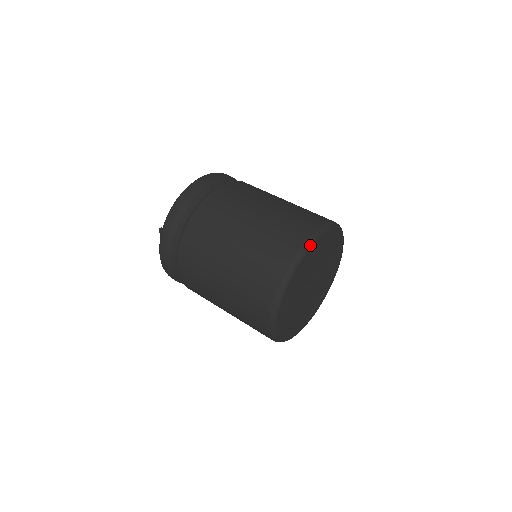
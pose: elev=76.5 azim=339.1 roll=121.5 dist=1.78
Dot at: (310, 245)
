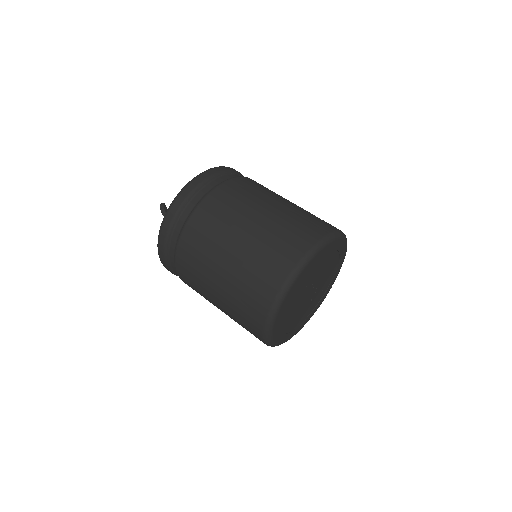
Dot at: (336, 236)
